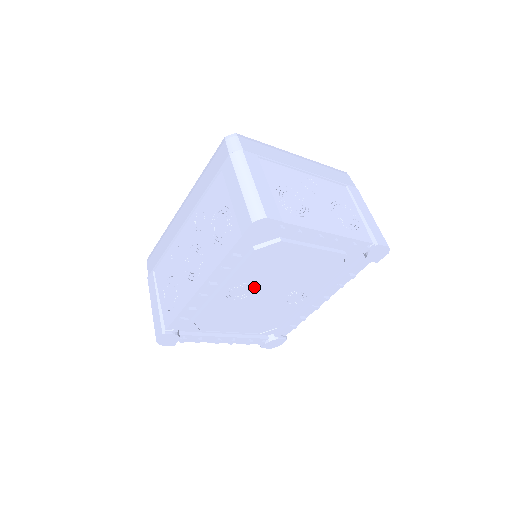
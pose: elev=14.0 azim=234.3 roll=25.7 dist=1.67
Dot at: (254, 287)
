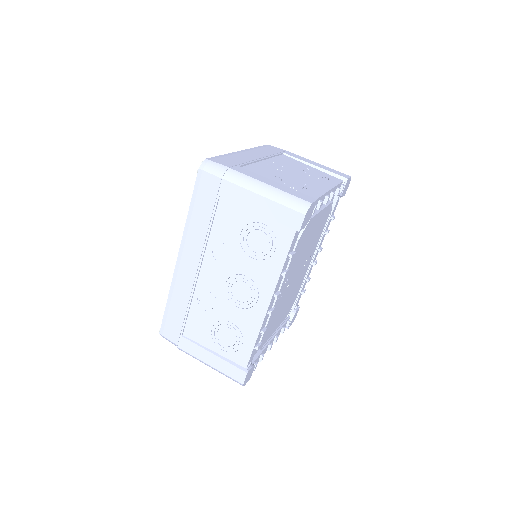
Dot at: (291, 276)
